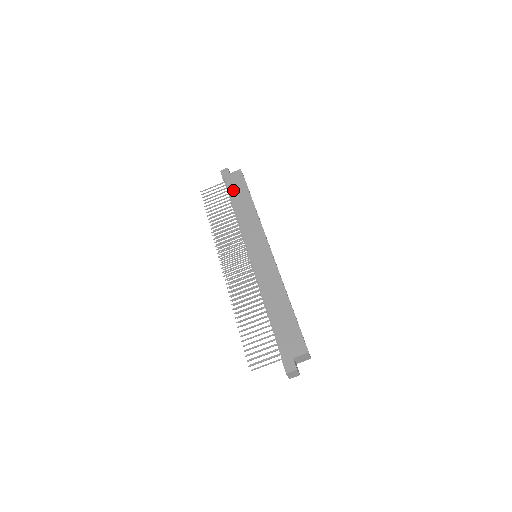
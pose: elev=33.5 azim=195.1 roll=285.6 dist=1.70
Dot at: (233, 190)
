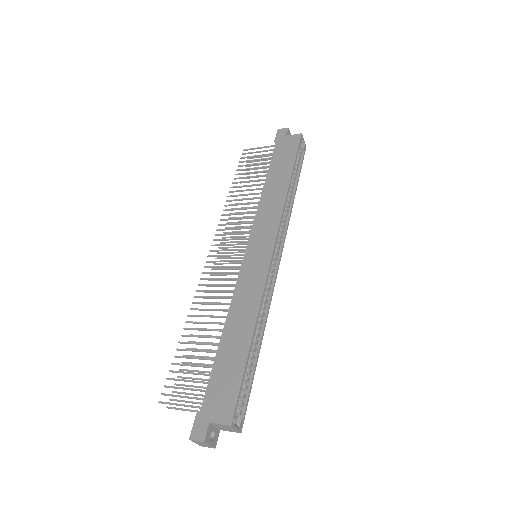
Dot at: (277, 158)
